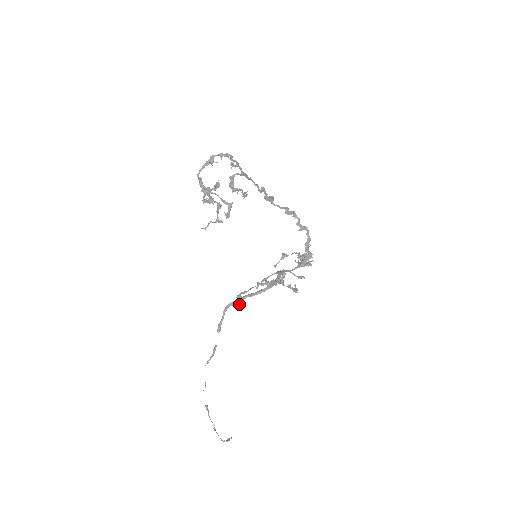
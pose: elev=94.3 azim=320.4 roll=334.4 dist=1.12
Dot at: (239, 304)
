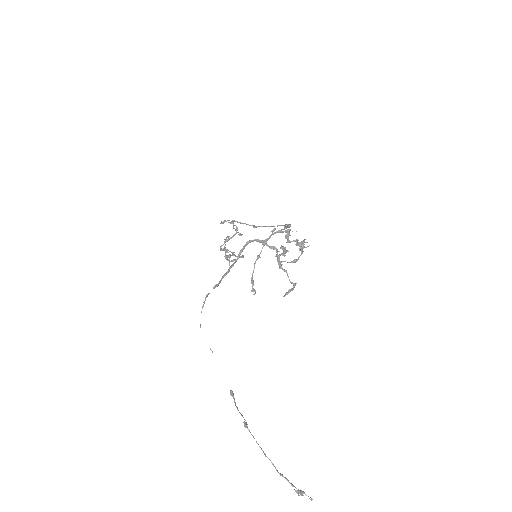
Dot at: (253, 294)
